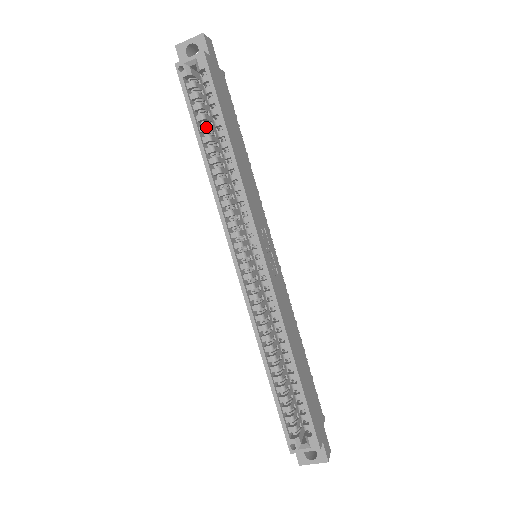
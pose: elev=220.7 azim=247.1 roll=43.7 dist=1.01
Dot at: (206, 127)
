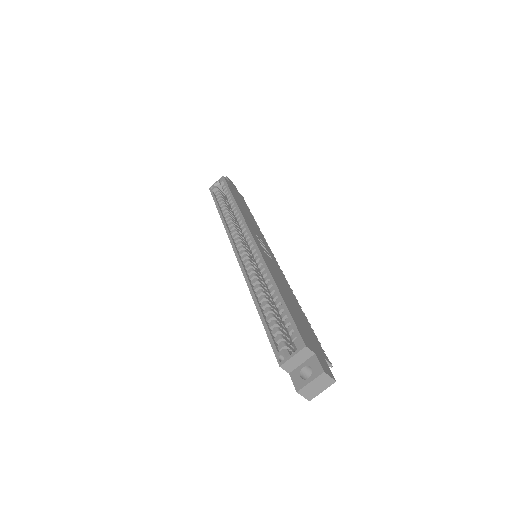
Dot at: (223, 203)
